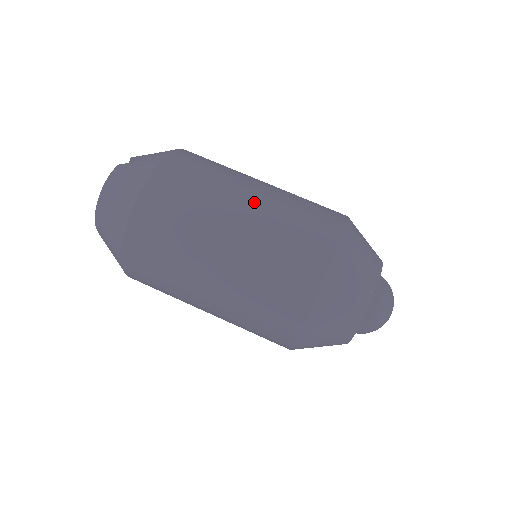
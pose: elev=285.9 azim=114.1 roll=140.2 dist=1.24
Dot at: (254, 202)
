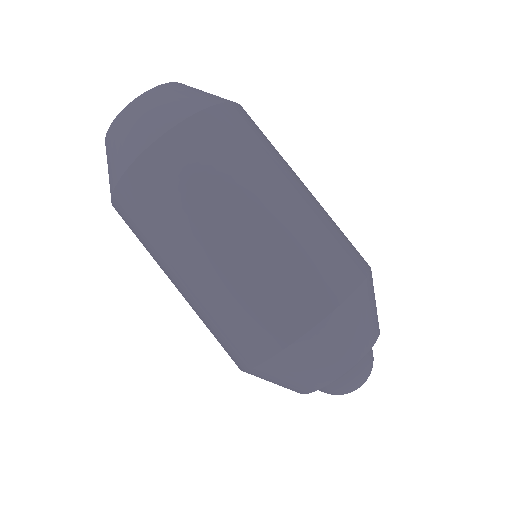
Dot at: (307, 192)
